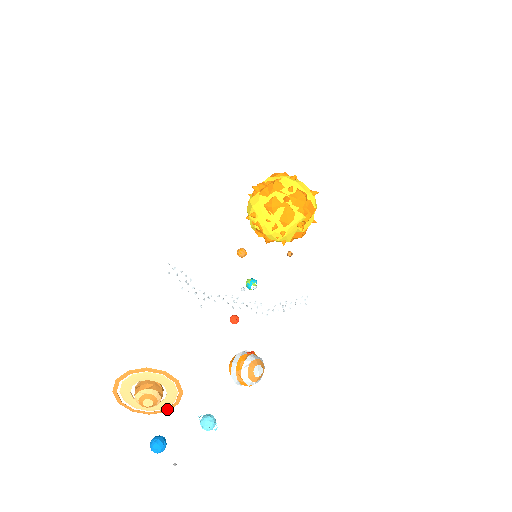
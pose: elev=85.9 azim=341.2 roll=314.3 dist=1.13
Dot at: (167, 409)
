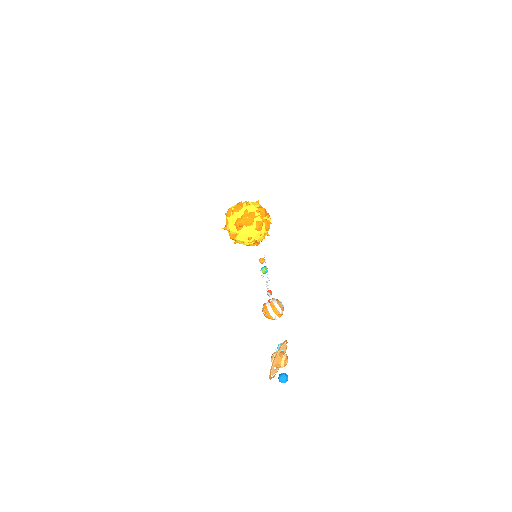
Dot at: occluded
